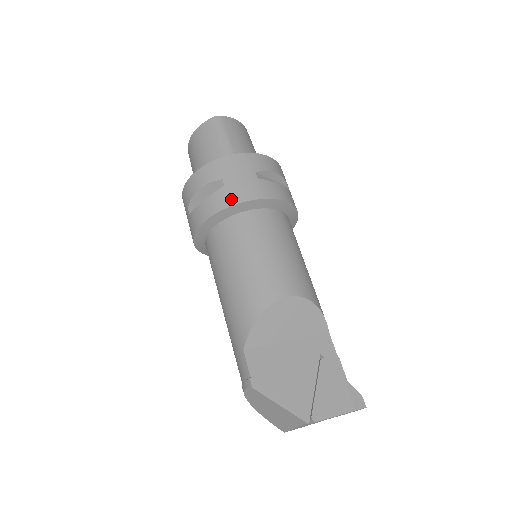
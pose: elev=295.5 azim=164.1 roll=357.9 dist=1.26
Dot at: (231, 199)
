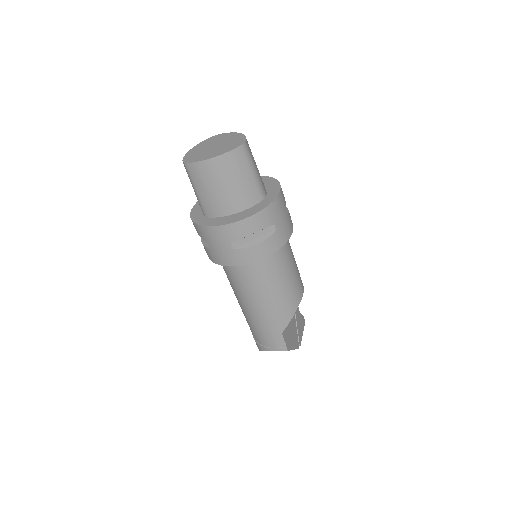
Dot at: (282, 241)
